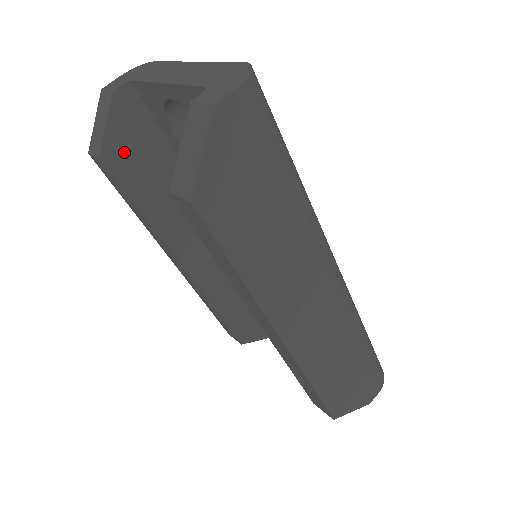
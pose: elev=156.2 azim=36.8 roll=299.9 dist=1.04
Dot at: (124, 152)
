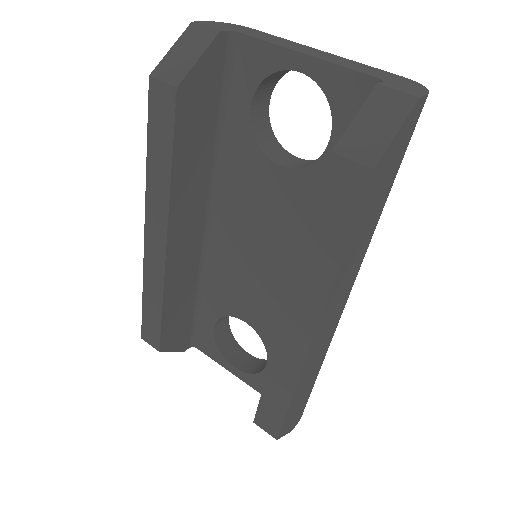
Dot at: (195, 95)
